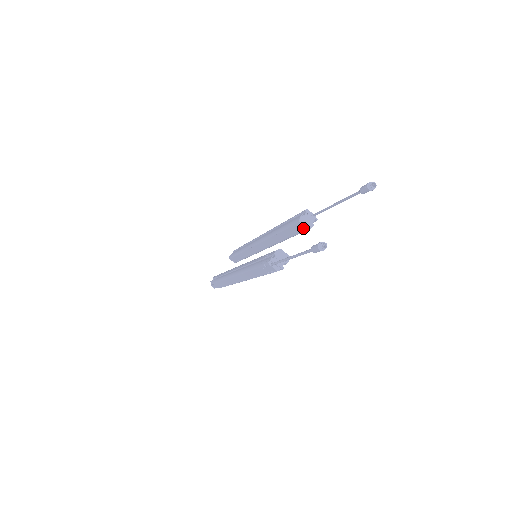
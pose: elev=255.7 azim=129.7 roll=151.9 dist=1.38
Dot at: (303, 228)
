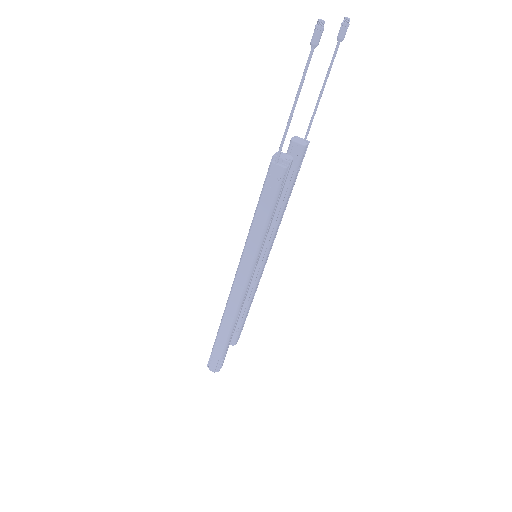
Dot at: (298, 151)
